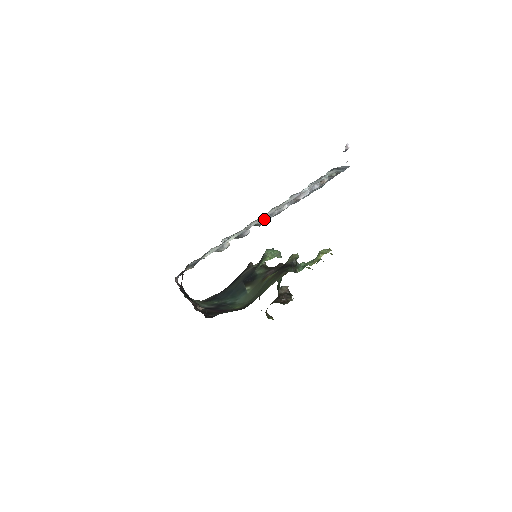
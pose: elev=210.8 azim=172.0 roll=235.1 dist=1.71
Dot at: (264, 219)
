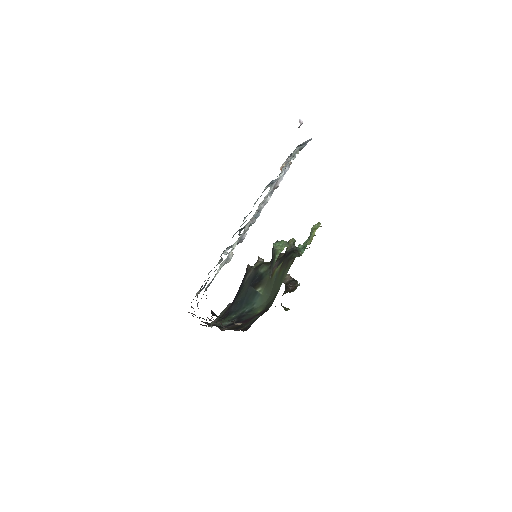
Dot at: (254, 217)
